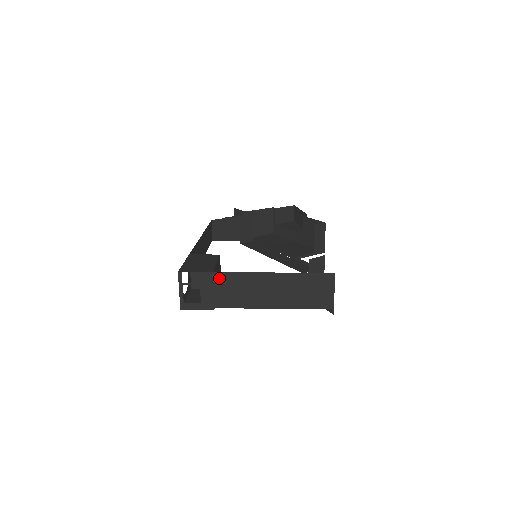
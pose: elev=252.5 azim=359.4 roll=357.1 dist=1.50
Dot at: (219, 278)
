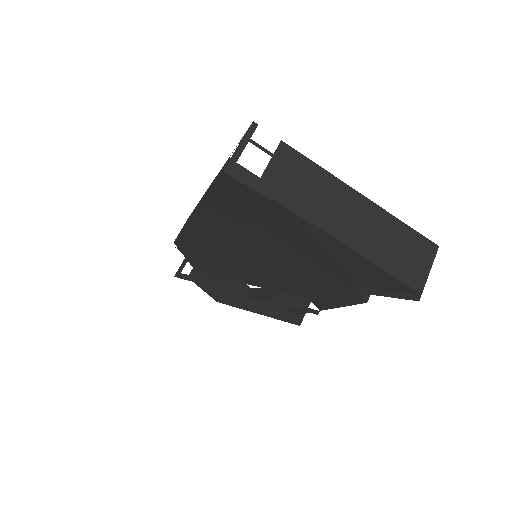
Dot at: (302, 164)
